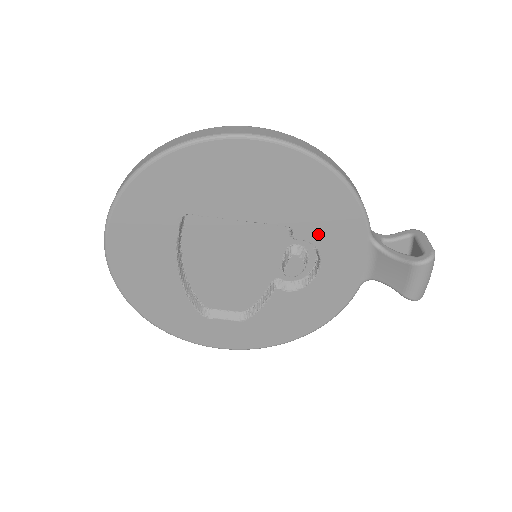
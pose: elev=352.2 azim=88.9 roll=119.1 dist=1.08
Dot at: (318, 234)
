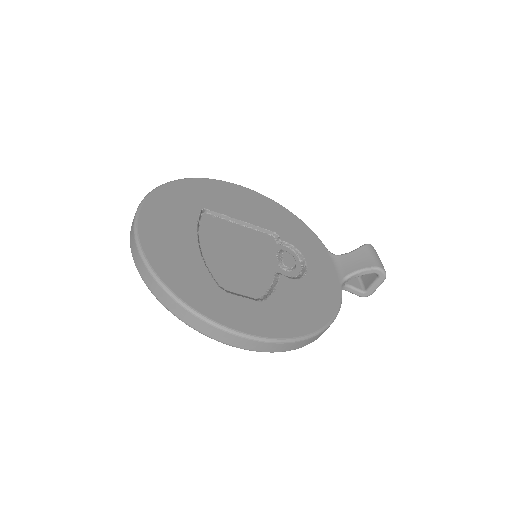
Dot at: (295, 241)
